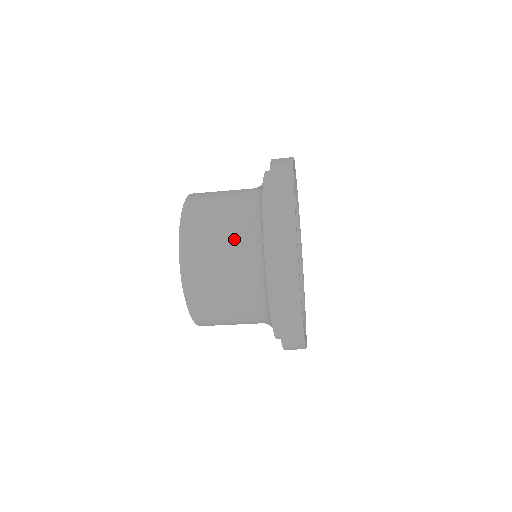
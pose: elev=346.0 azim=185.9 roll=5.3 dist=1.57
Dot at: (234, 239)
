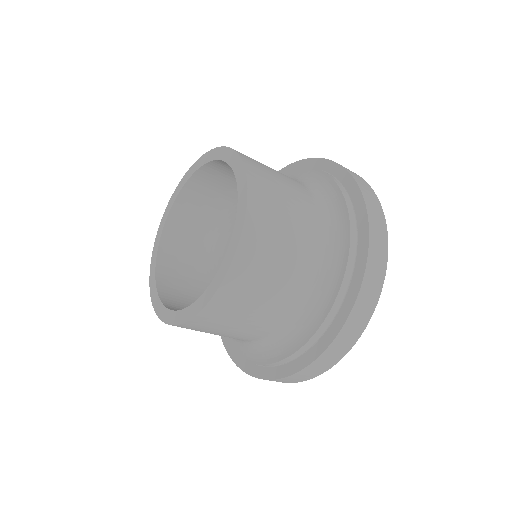
Dot at: (300, 259)
